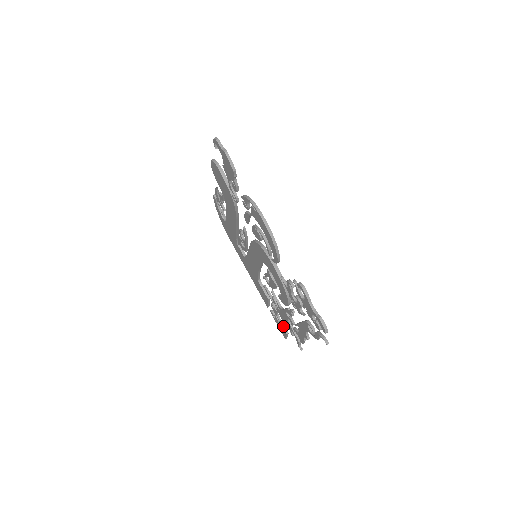
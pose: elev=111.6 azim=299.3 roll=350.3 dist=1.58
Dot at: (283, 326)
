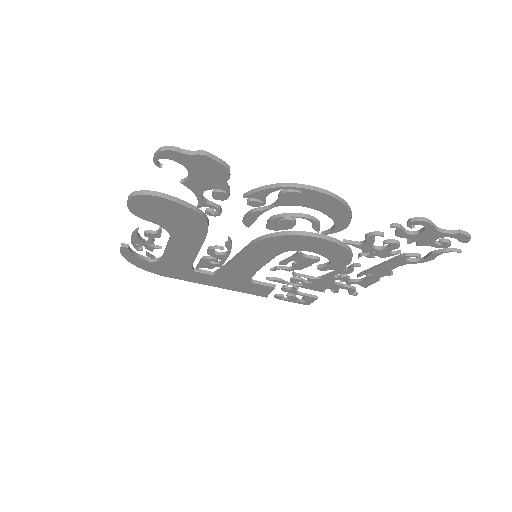
Dot at: (308, 295)
